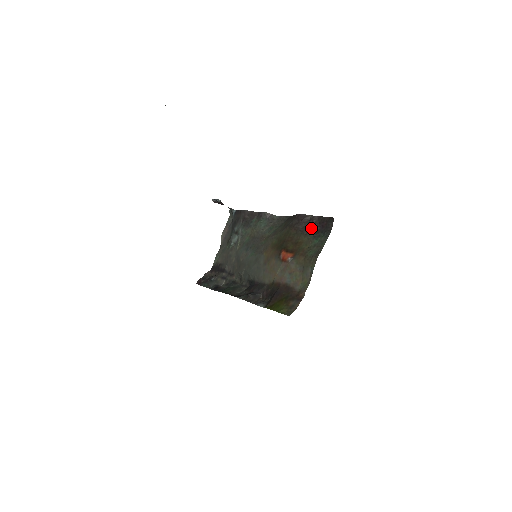
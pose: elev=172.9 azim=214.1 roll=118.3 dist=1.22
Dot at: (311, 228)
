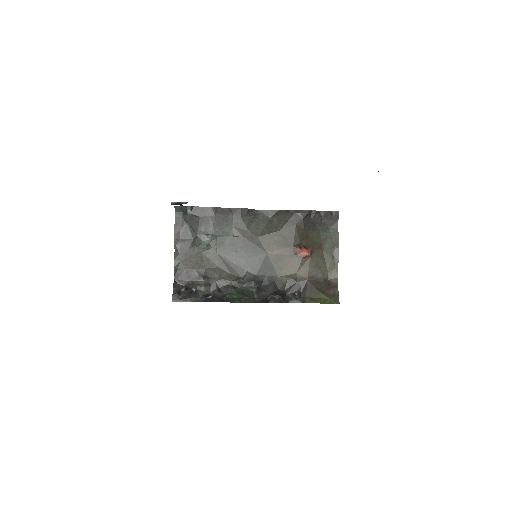
Dot at: (316, 222)
